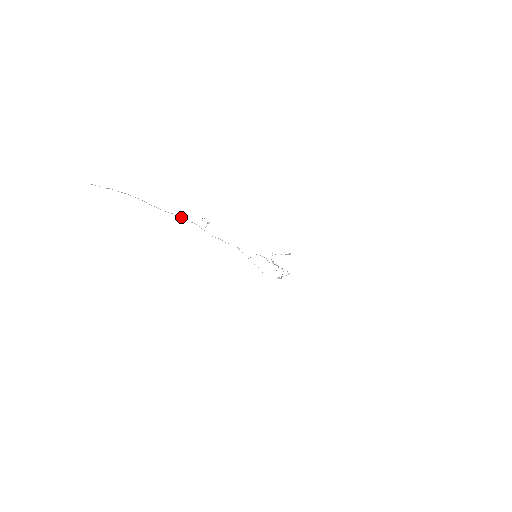
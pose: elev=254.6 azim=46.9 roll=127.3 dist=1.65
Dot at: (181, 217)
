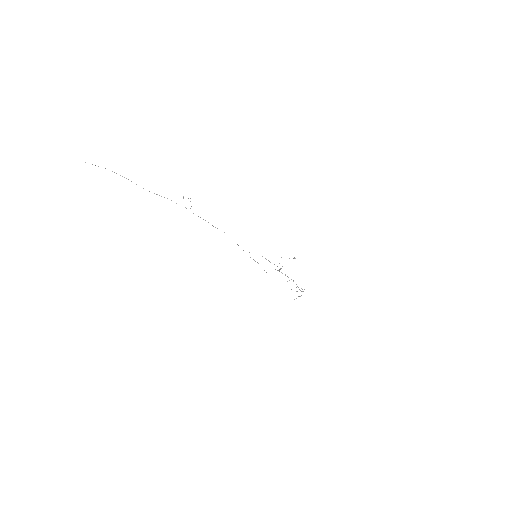
Dot at: (167, 198)
